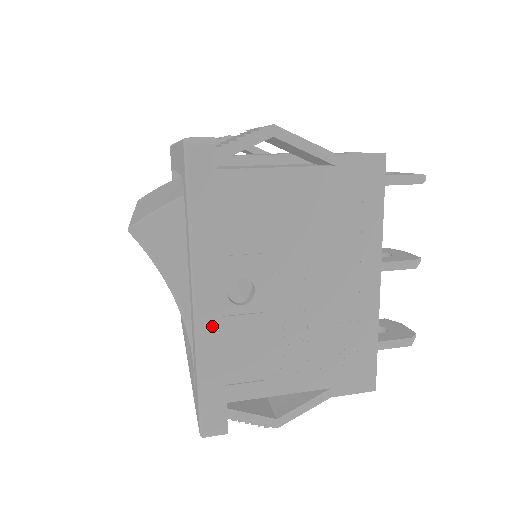
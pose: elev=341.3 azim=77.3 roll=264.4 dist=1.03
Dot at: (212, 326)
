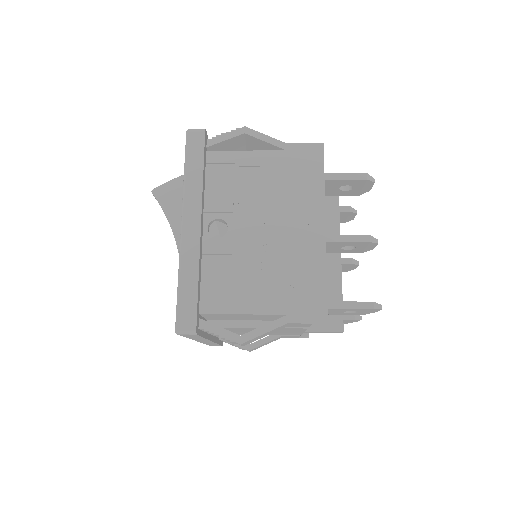
Dot at: (192, 243)
